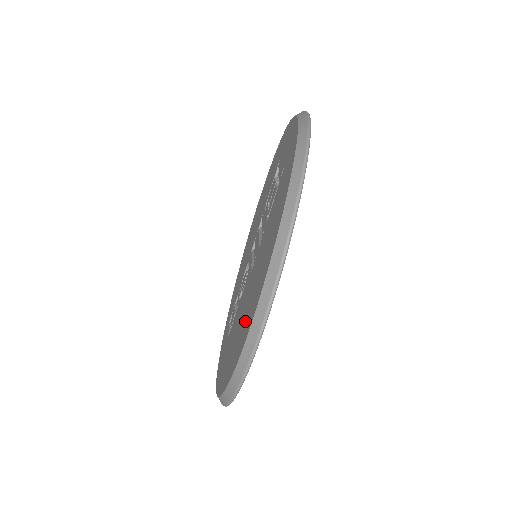
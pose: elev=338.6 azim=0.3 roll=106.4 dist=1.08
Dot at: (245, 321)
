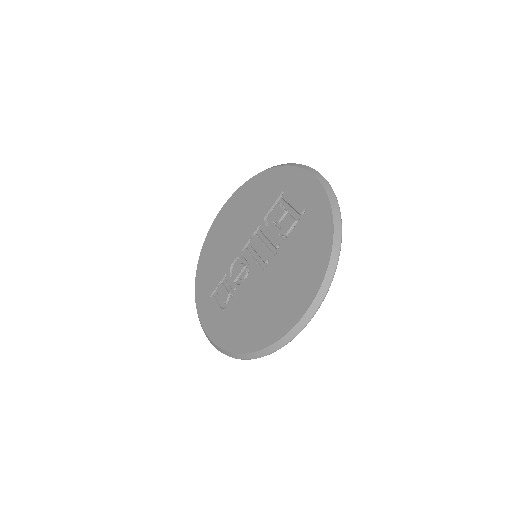
Dot at: (281, 309)
